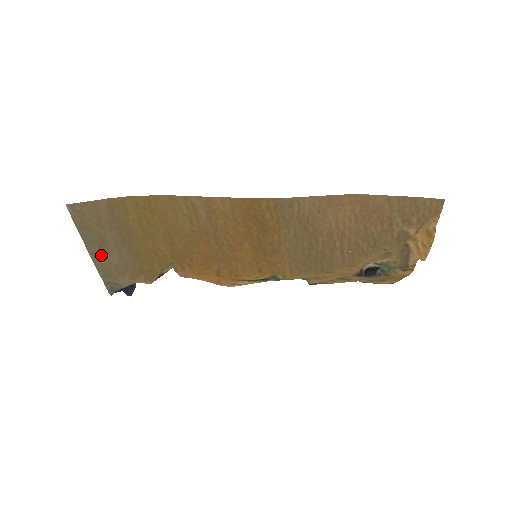
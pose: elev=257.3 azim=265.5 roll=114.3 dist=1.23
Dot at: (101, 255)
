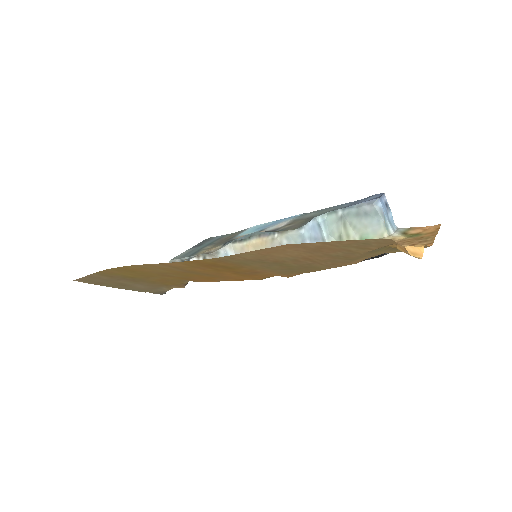
Dot at: (130, 287)
